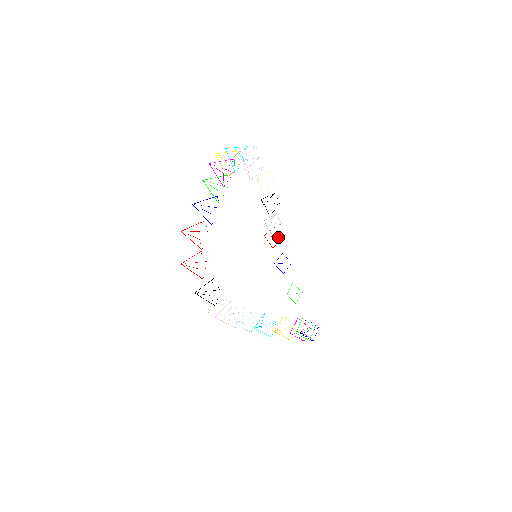
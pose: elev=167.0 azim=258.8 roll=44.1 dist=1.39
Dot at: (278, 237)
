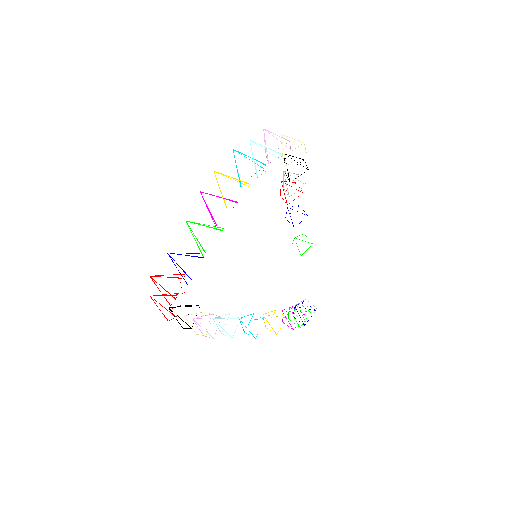
Dot at: (298, 190)
